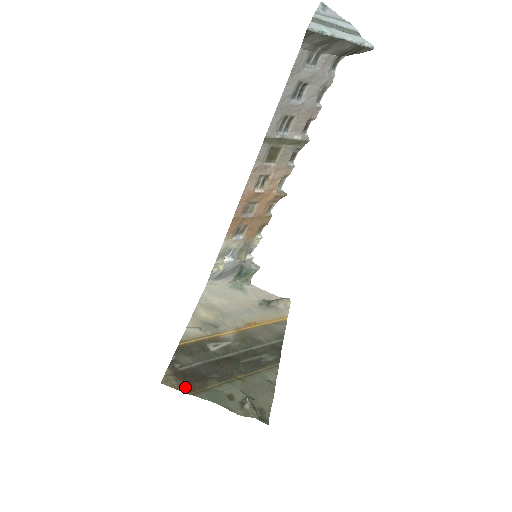
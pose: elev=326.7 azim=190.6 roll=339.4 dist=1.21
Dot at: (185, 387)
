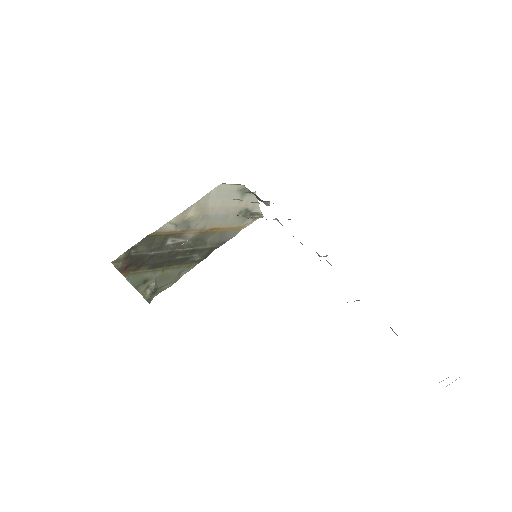
Dot at: (124, 269)
